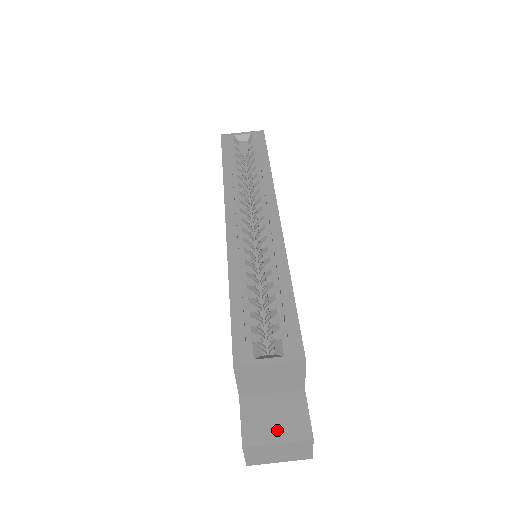
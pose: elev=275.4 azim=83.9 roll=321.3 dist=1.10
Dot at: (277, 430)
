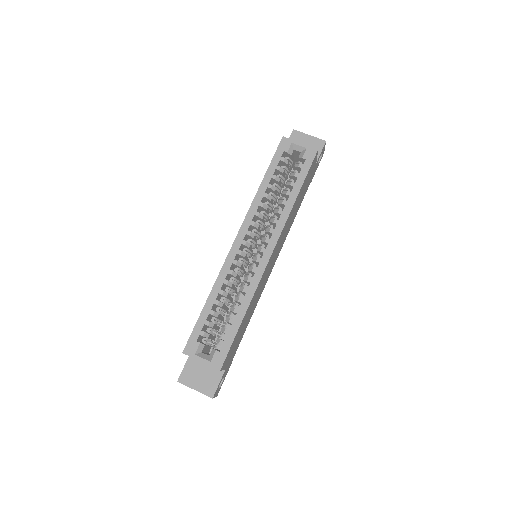
Dot at: (198, 383)
